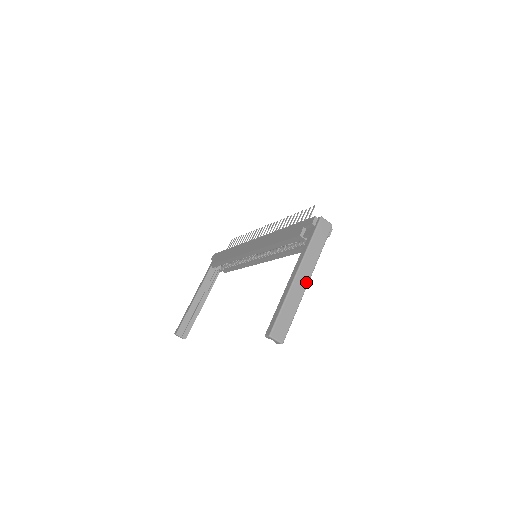
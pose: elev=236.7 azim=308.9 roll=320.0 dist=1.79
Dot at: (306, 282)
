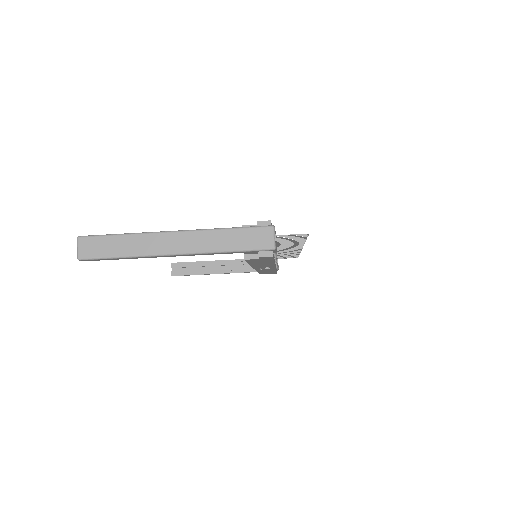
Dot at: (171, 250)
